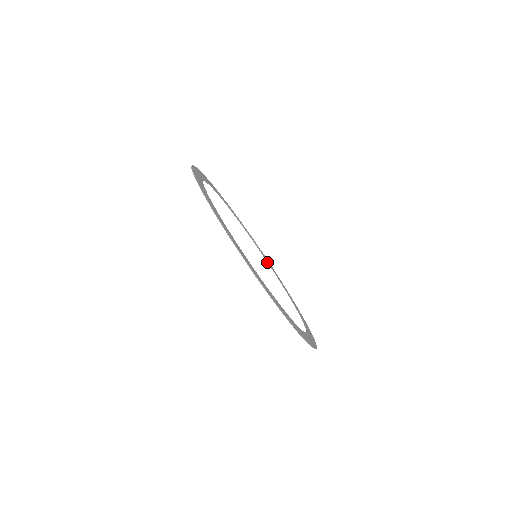
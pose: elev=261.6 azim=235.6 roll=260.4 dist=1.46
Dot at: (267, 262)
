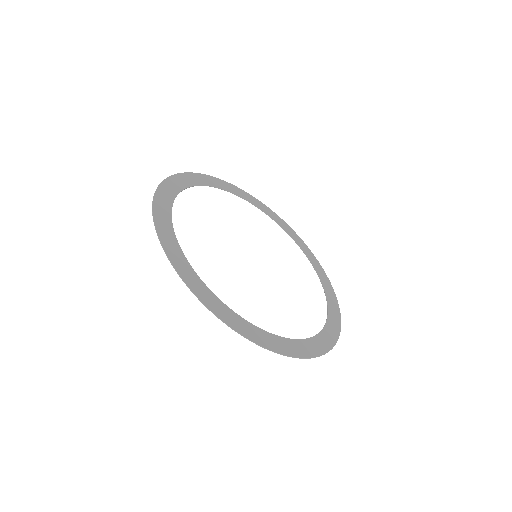
Dot at: (305, 254)
